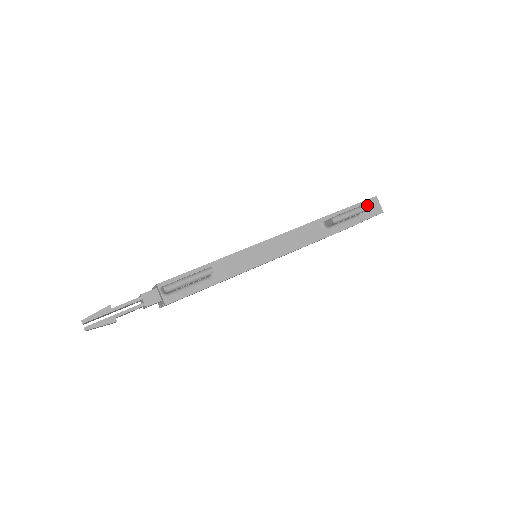
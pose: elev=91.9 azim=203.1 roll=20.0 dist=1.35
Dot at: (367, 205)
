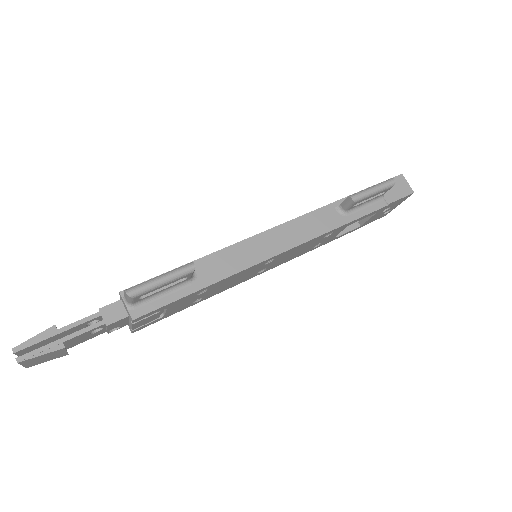
Dot at: (393, 179)
